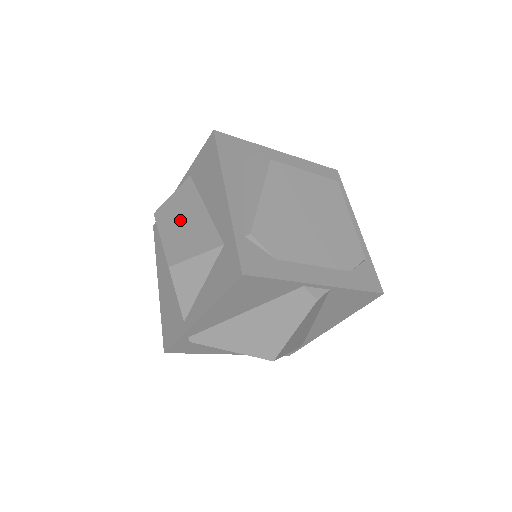
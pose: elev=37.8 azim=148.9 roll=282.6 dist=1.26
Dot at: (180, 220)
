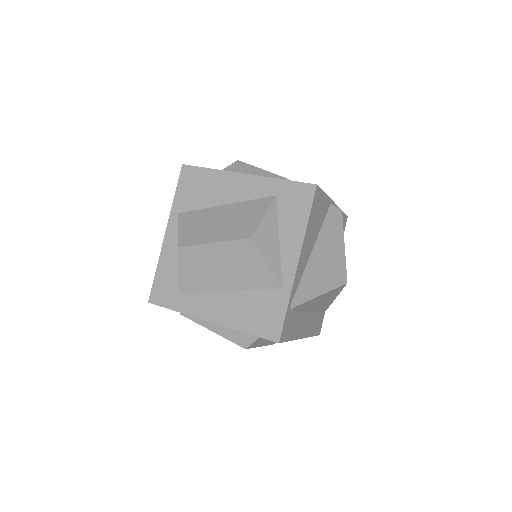
Dot at: (214, 225)
